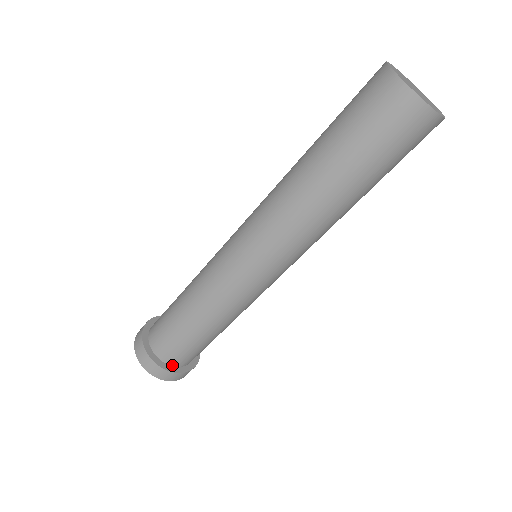
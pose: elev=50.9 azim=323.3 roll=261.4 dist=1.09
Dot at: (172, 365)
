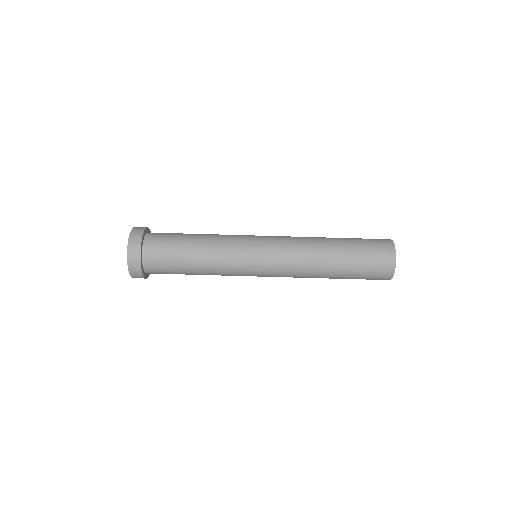
Dot at: (143, 246)
